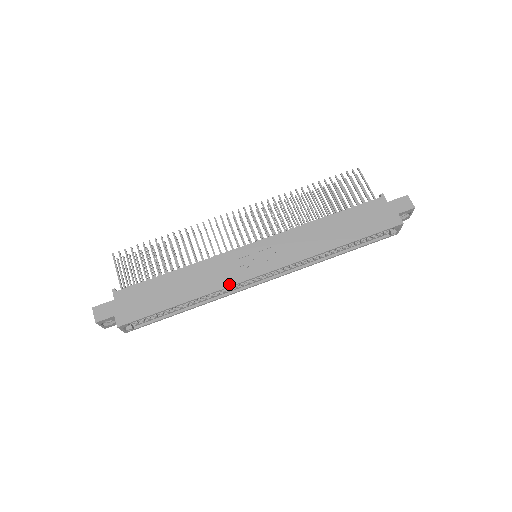
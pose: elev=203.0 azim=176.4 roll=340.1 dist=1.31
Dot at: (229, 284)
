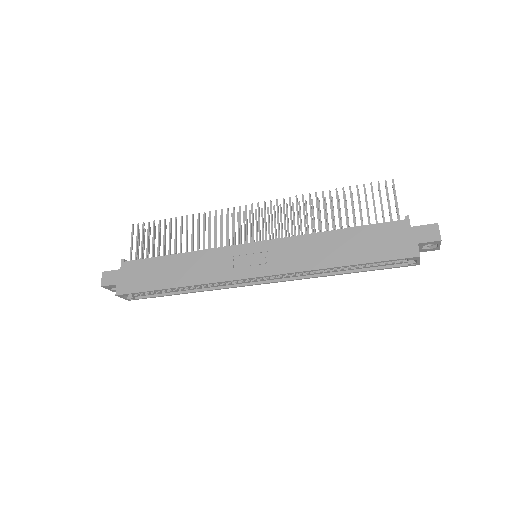
Dot at: (218, 280)
